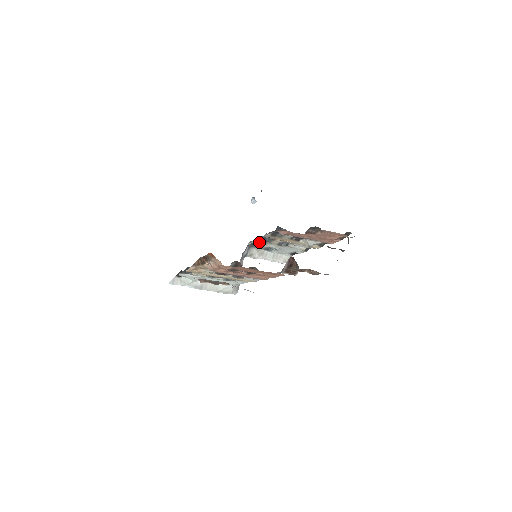
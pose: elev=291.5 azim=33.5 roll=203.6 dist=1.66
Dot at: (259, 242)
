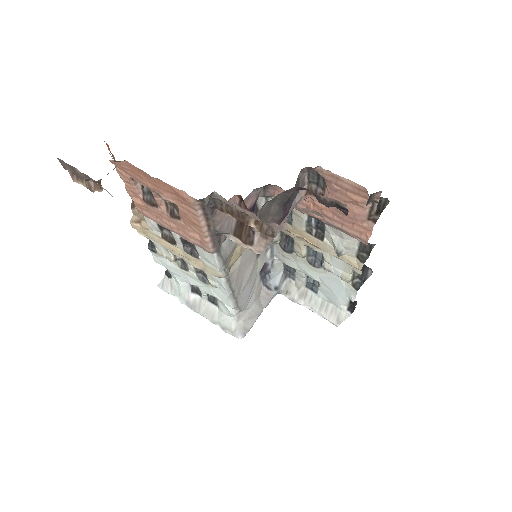
Dot at: (282, 251)
